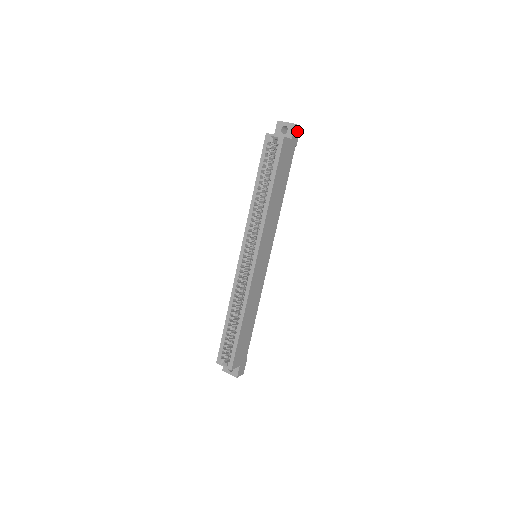
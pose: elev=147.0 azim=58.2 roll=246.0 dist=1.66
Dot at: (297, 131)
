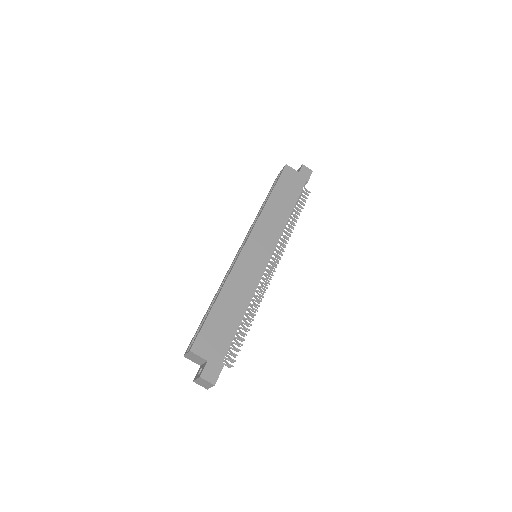
Dot at: (307, 172)
